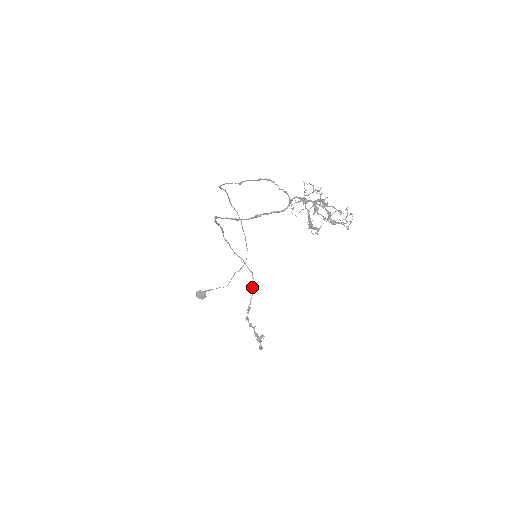
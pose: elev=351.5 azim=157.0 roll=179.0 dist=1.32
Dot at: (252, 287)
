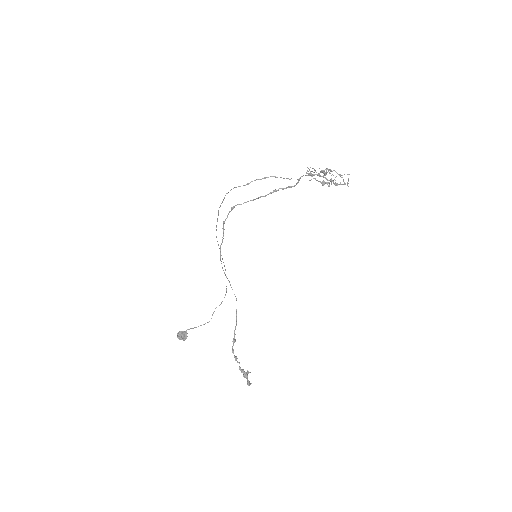
Dot at: (236, 316)
